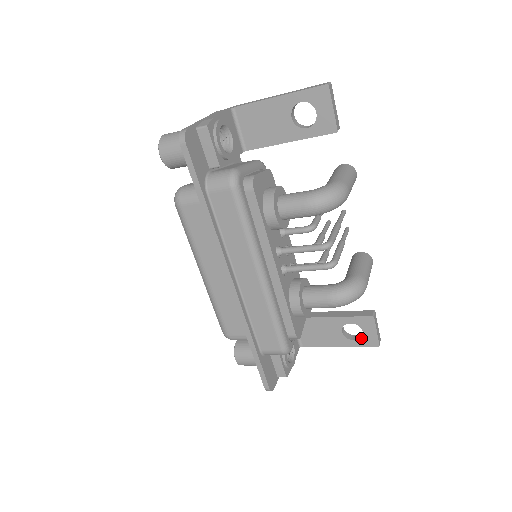
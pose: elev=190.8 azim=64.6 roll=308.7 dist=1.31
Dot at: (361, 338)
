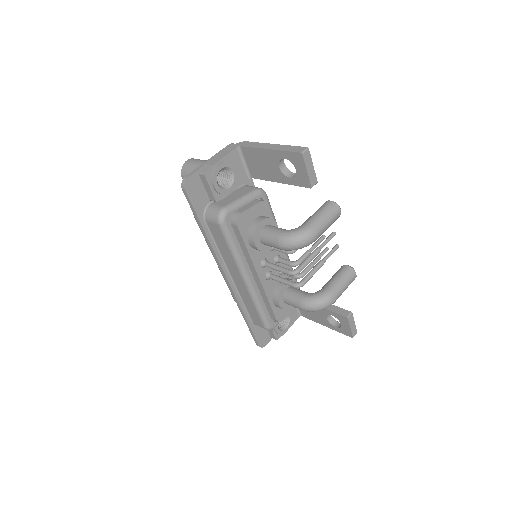
Dot at: (340, 328)
